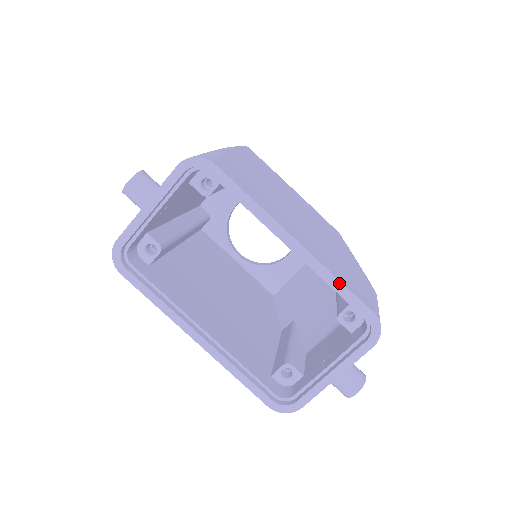
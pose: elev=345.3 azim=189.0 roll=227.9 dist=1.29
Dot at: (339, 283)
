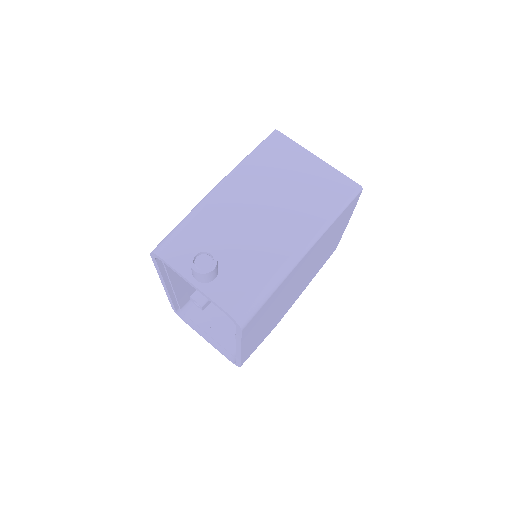
Dot at: (240, 360)
